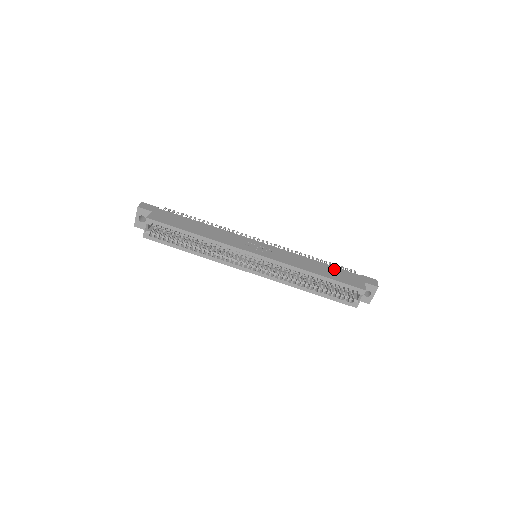
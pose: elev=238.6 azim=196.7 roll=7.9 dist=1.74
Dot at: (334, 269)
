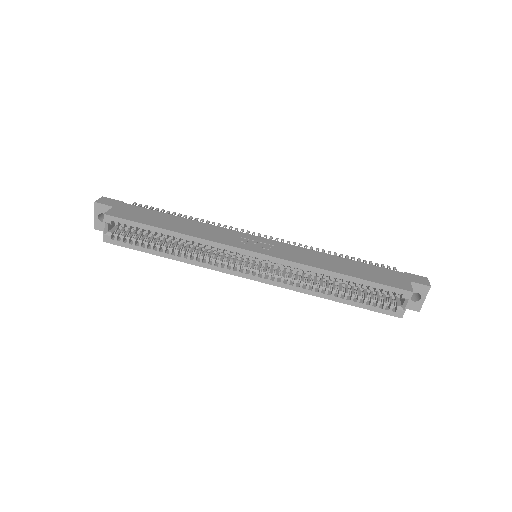
Dot at: (365, 266)
